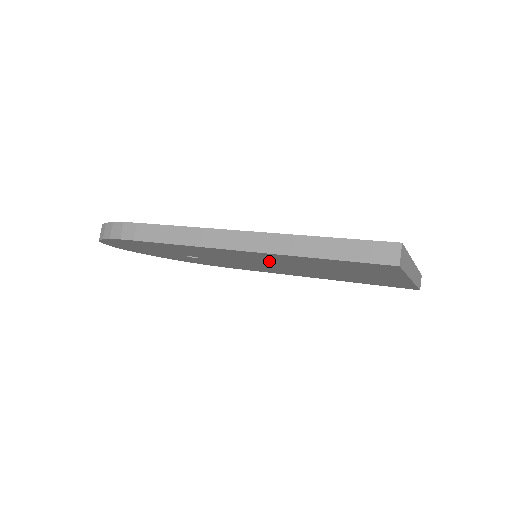
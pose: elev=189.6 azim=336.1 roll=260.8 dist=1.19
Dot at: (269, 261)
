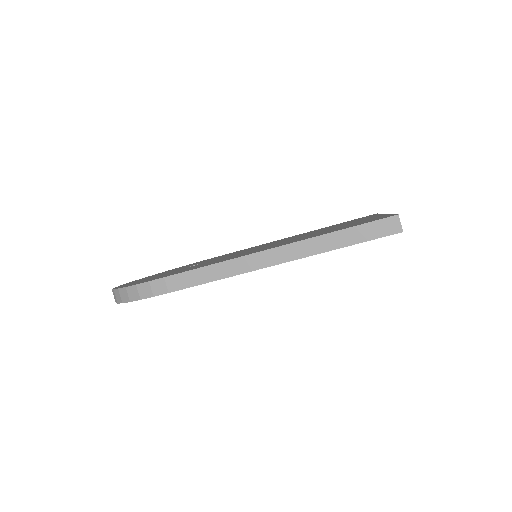
Dot at: occluded
